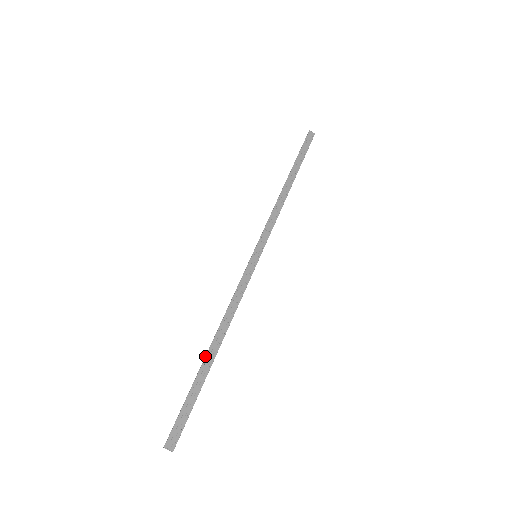
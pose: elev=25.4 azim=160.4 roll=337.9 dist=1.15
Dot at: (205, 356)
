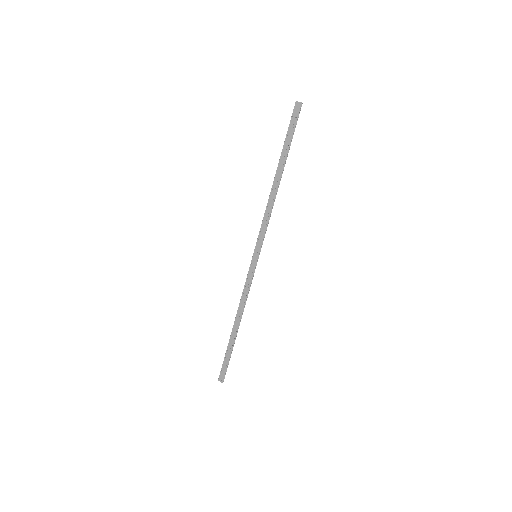
Dot at: (232, 331)
